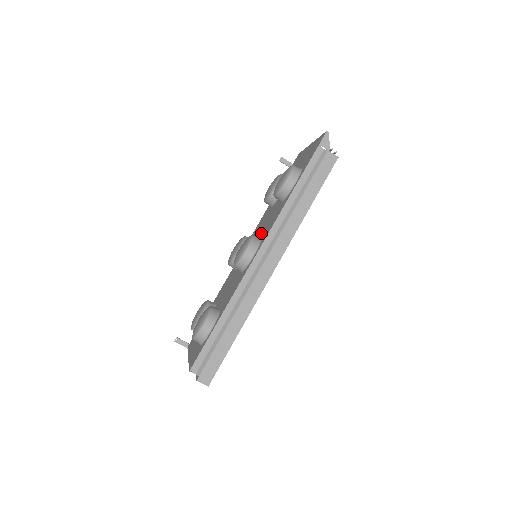
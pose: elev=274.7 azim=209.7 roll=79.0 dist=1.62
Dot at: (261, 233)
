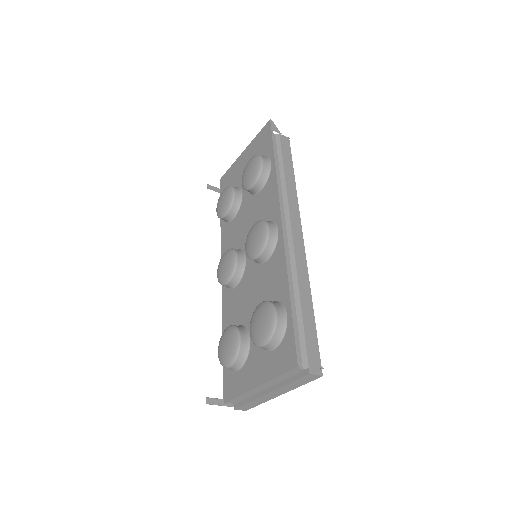
Dot at: occluded
